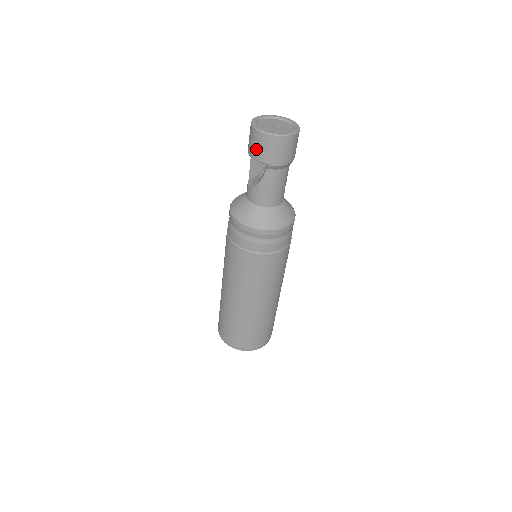
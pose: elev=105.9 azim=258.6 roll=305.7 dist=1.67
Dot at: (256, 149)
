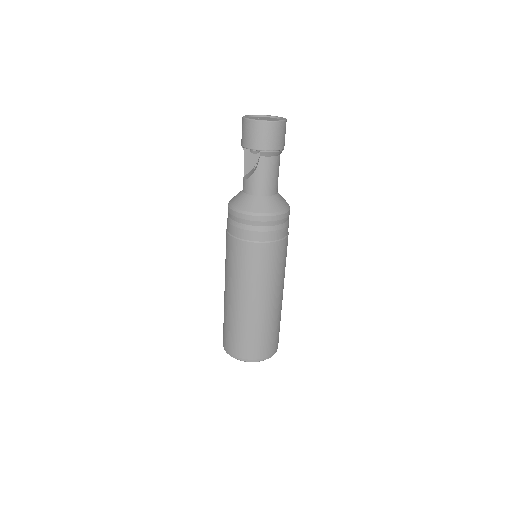
Dot at: (249, 138)
